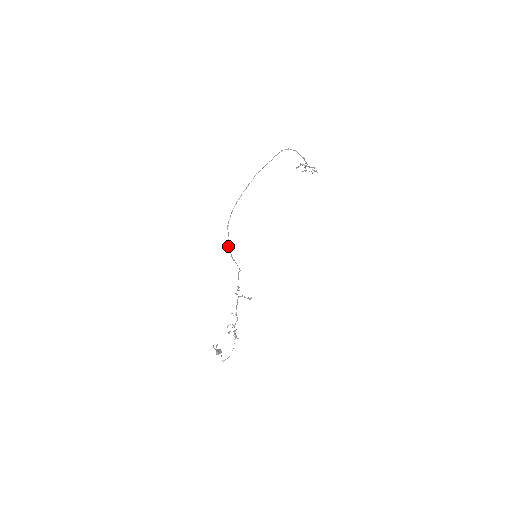
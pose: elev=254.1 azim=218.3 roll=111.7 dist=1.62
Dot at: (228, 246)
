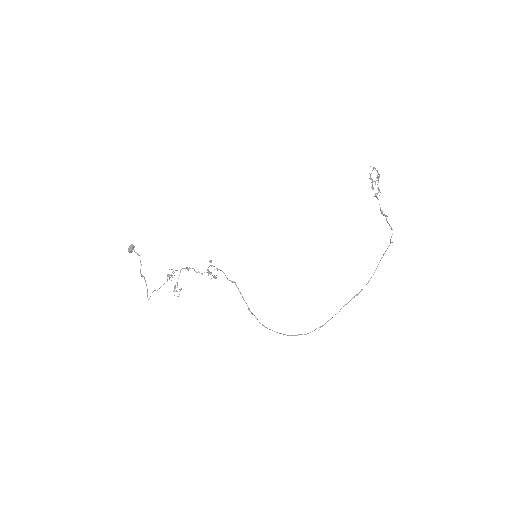
Dot at: (262, 325)
